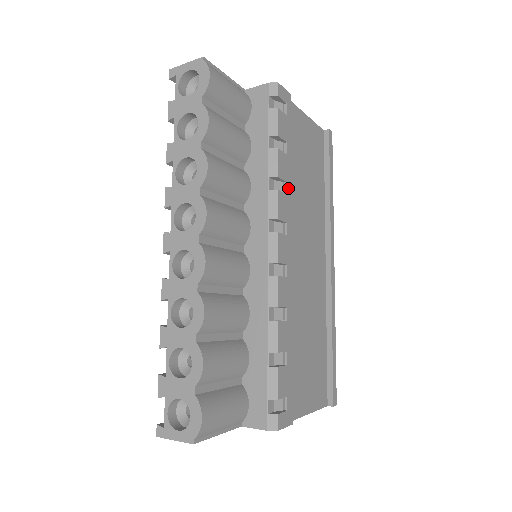
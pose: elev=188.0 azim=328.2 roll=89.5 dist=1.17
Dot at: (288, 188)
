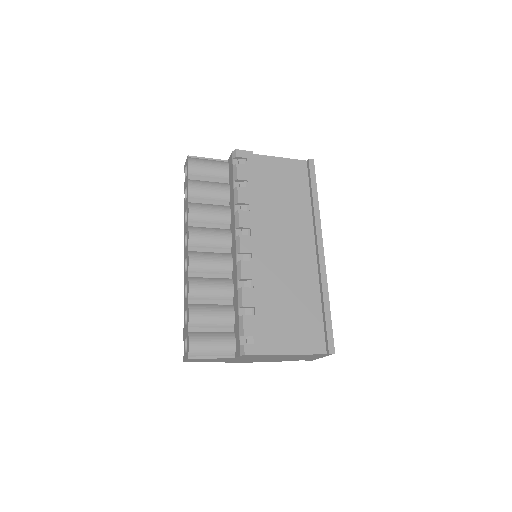
Dot at: (251, 207)
